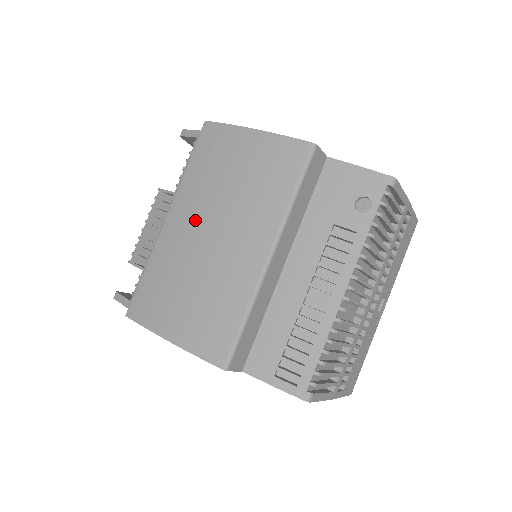
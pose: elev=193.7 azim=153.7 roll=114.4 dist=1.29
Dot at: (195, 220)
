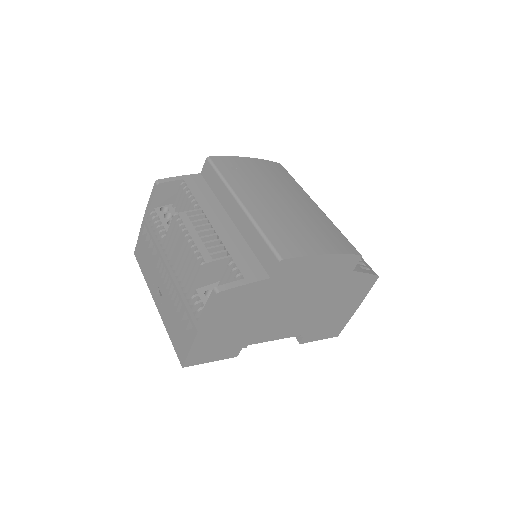
Dot at: (266, 197)
